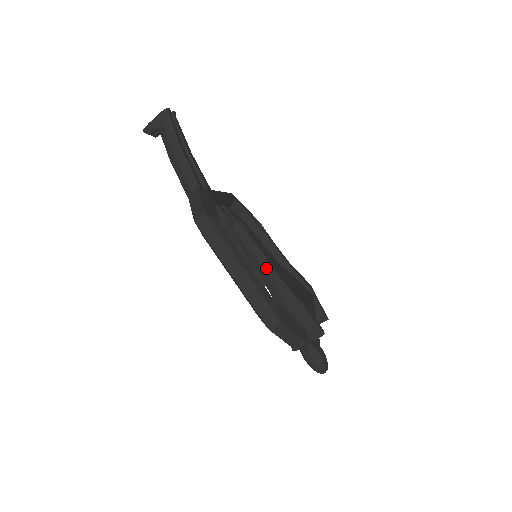
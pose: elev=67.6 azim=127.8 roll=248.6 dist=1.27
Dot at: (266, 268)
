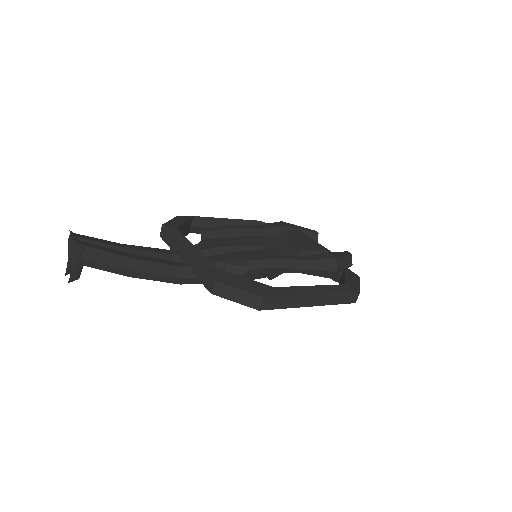
Dot at: (299, 266)
